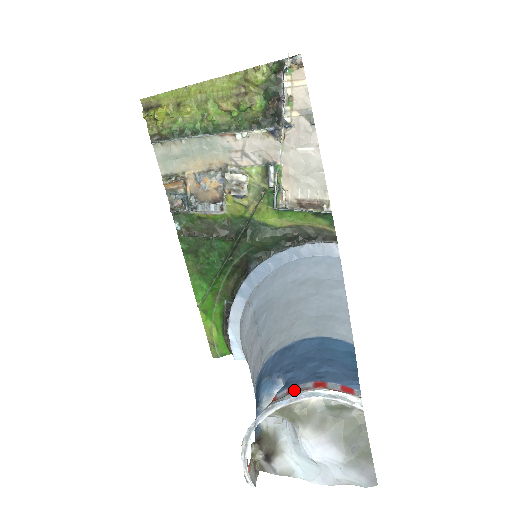
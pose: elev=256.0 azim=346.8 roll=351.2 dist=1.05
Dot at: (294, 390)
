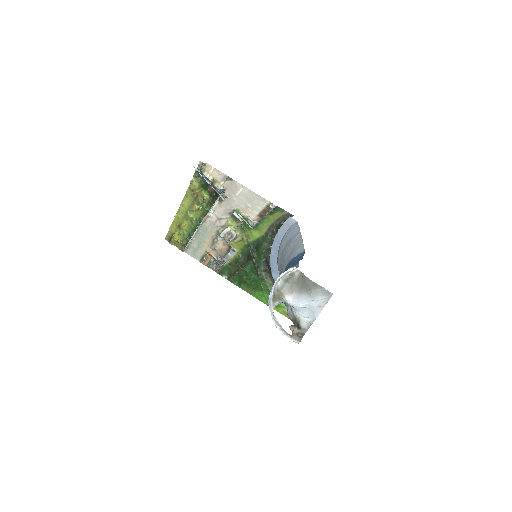
Dot at: occluded
